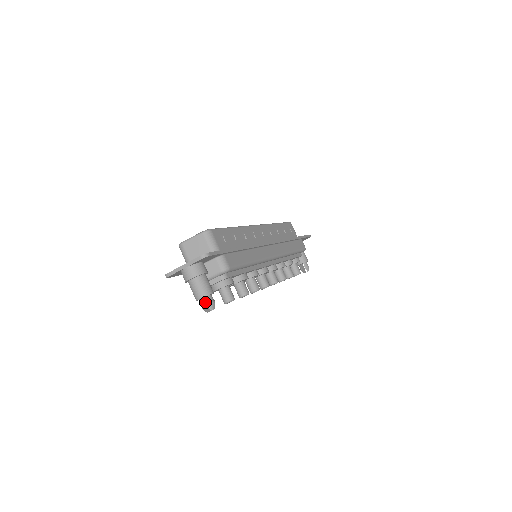
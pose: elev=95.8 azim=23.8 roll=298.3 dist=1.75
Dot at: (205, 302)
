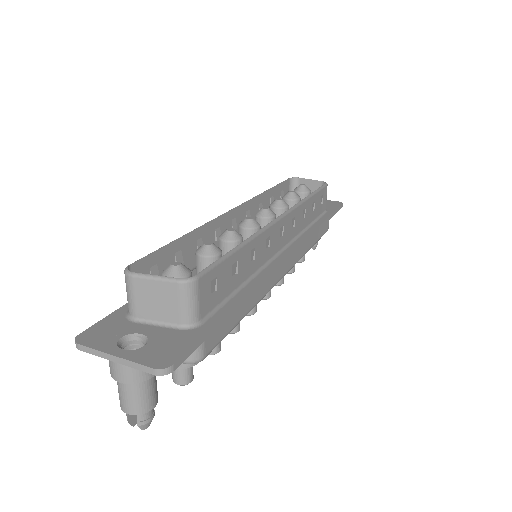
Dot at: occluded
